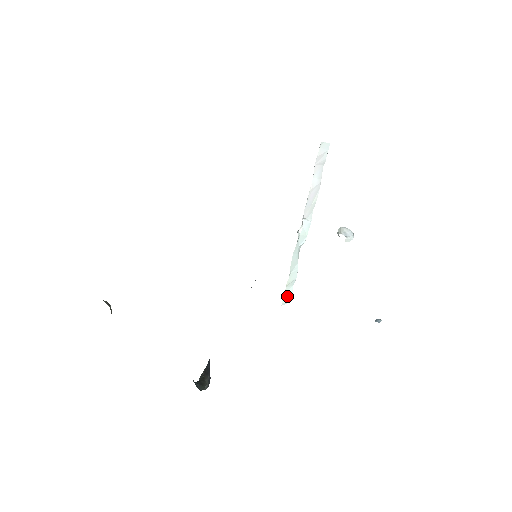
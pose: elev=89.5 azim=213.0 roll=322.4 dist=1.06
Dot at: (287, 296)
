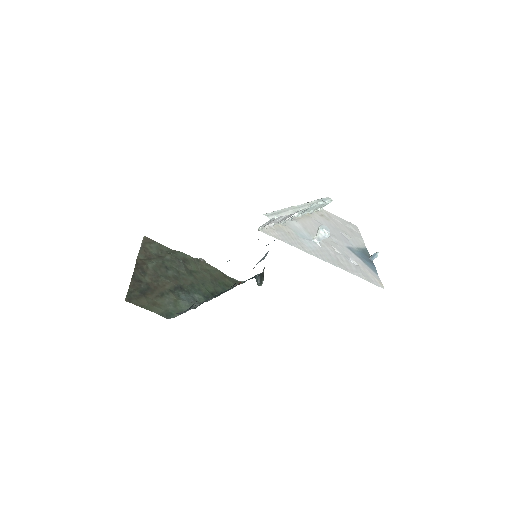
Dot at: (325, 205)
